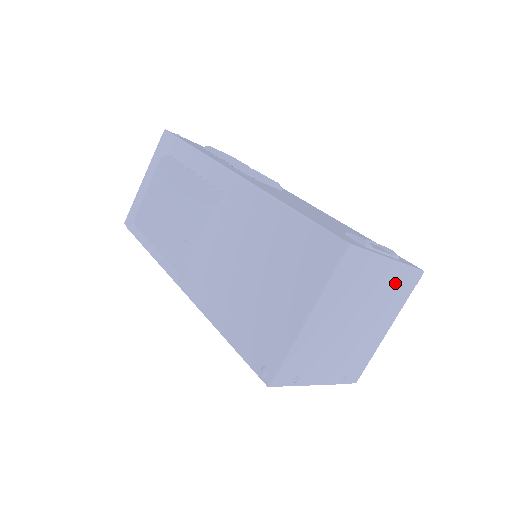
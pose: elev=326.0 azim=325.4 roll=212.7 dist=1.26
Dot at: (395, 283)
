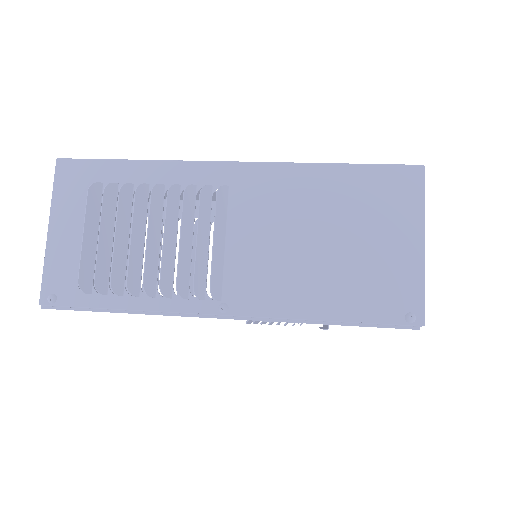
Dot at: occluded
